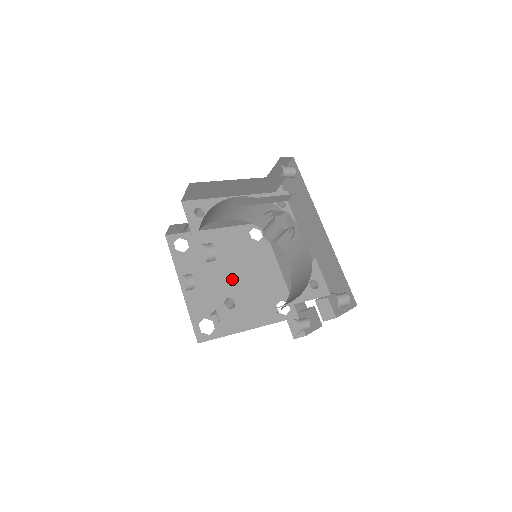
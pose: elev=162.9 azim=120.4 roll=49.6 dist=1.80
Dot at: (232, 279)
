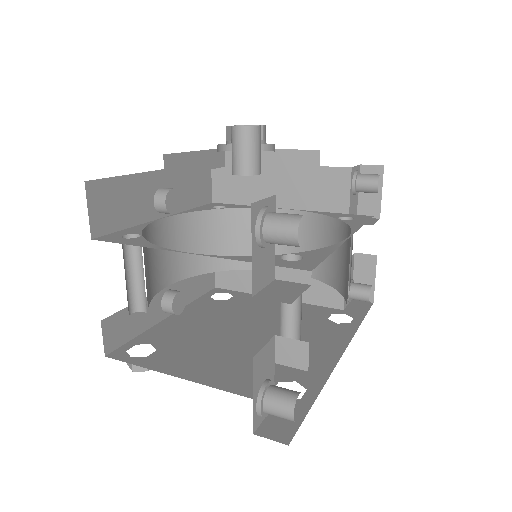
Dot at: (244, 334)
